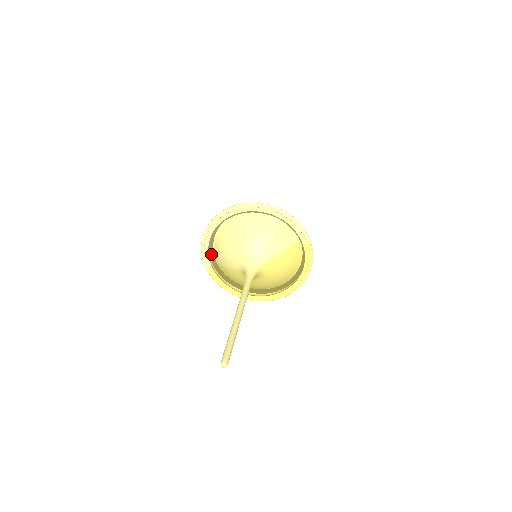
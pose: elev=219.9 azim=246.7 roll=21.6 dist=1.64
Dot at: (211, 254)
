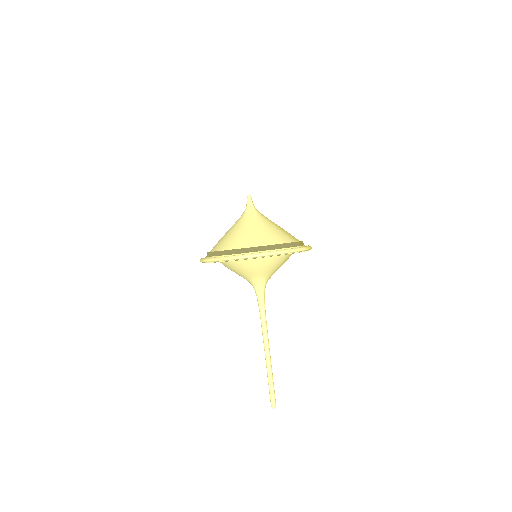
Dot at: occluded
